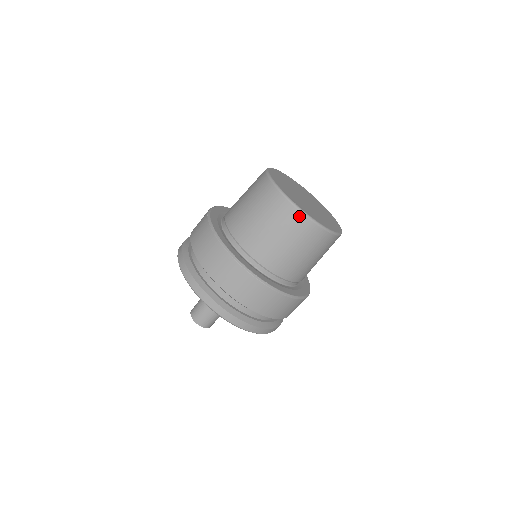
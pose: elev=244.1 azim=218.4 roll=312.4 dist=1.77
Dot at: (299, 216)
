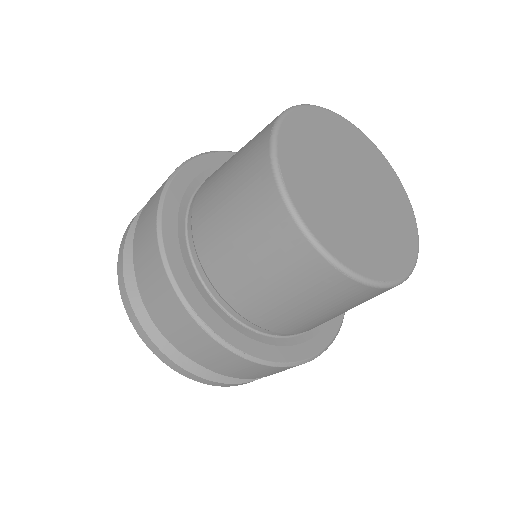
Dot at: occluded
